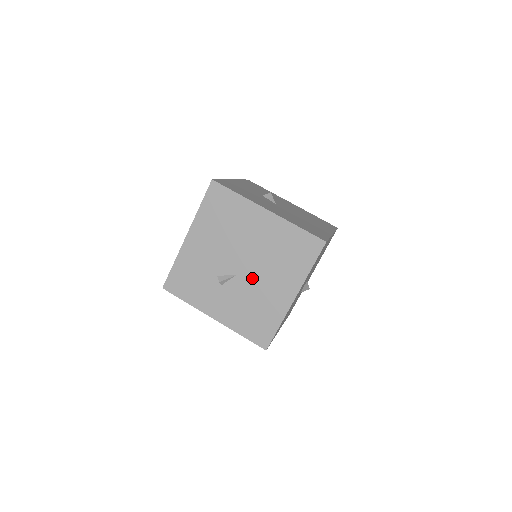
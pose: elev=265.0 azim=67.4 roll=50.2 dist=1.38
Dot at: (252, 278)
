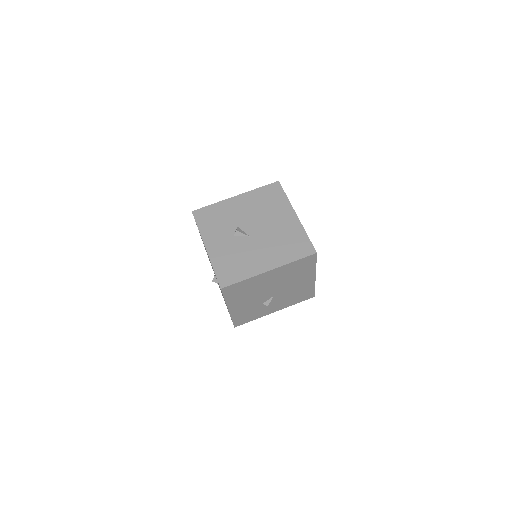
Dot at: (284, 290)
